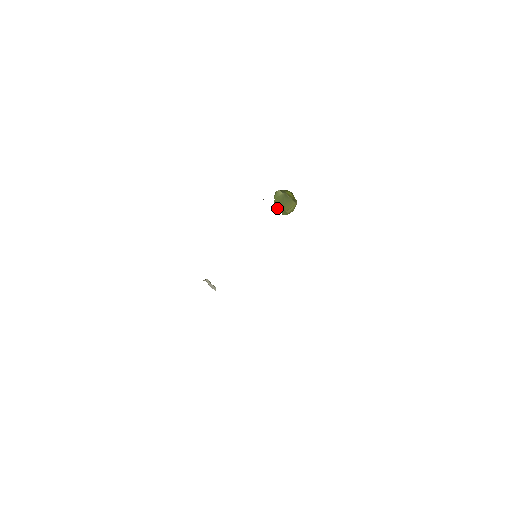
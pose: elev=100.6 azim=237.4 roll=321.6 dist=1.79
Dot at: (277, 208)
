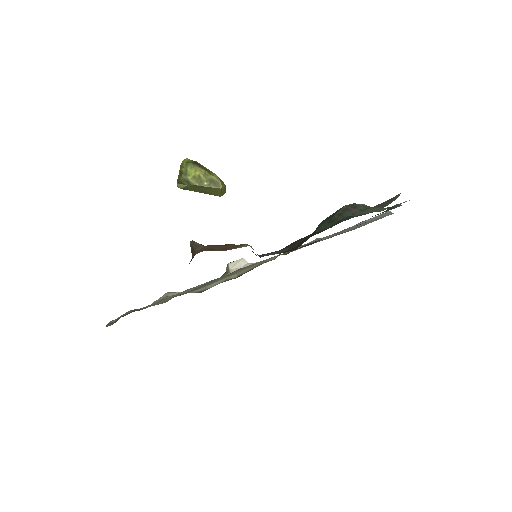
Dot at: occluded
